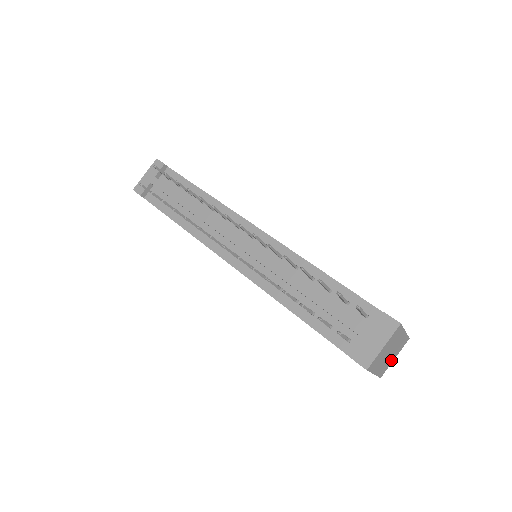
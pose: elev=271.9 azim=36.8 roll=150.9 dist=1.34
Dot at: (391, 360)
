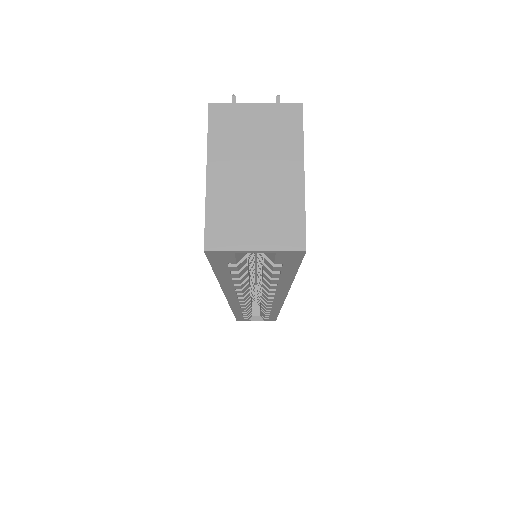
Dot at: (247, 232)
